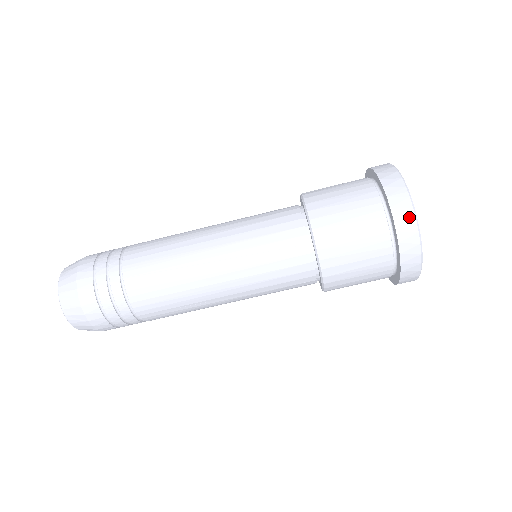
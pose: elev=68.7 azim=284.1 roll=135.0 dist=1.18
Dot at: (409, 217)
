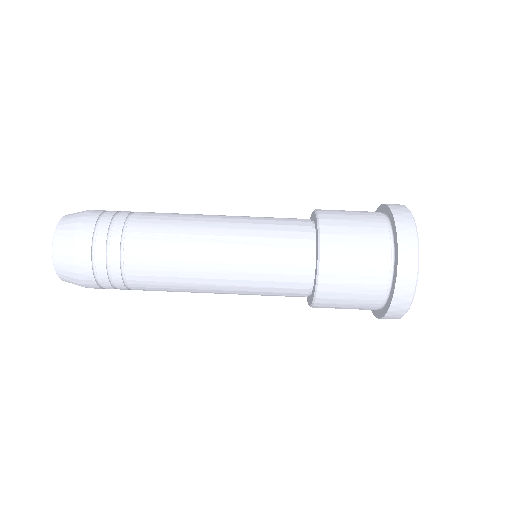
Dot at: (412, 244)
